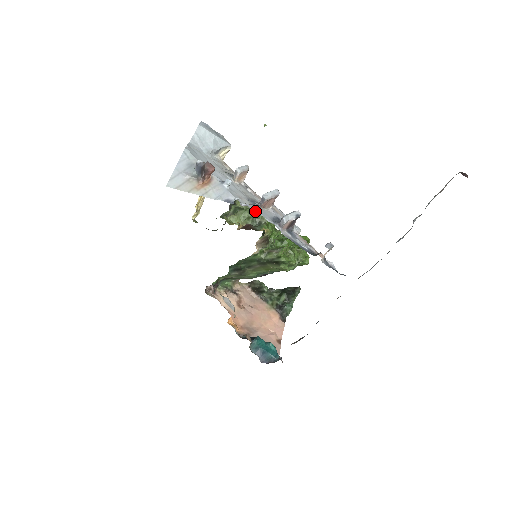
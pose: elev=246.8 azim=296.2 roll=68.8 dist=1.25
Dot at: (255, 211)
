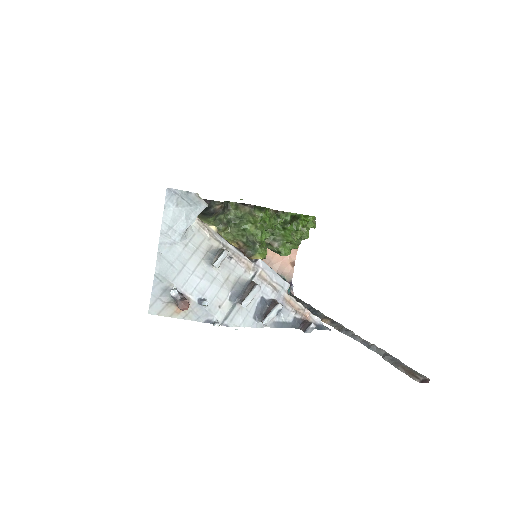
Dot at: (248, 229)
